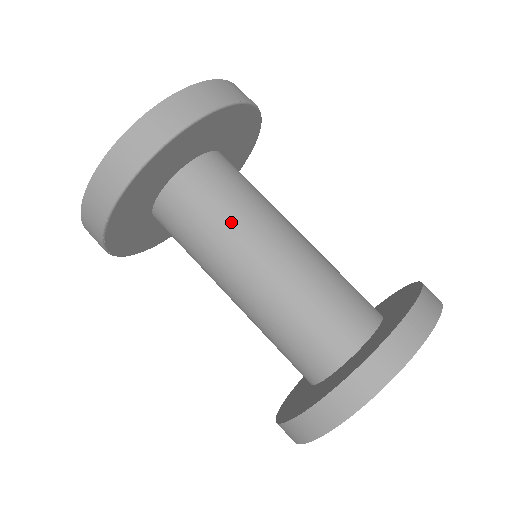
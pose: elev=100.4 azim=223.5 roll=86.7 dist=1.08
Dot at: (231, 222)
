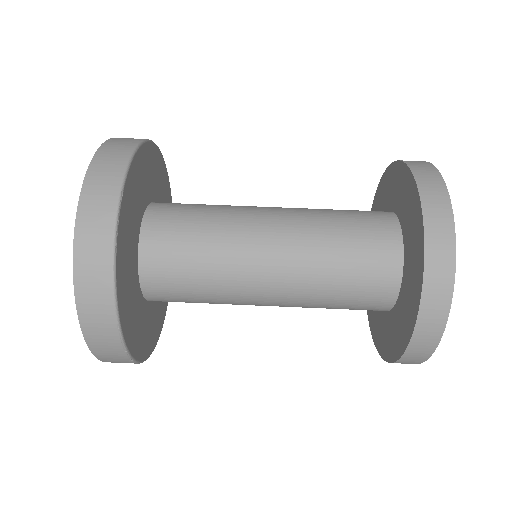
Dot at: (223, 206)
